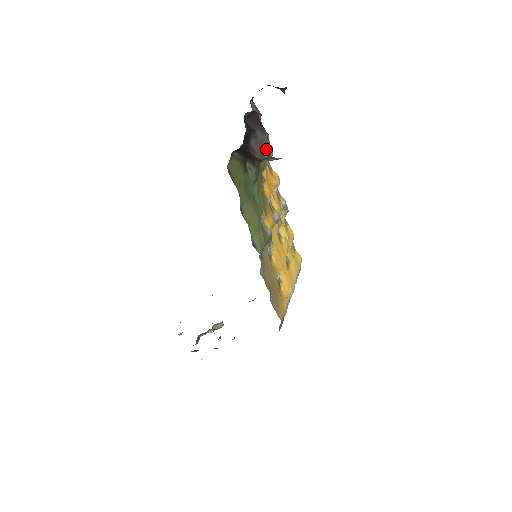
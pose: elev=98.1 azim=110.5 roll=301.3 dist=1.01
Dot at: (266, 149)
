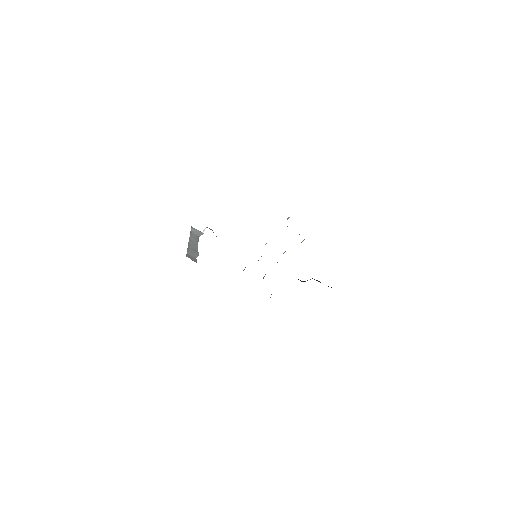
Dot at: occluded
